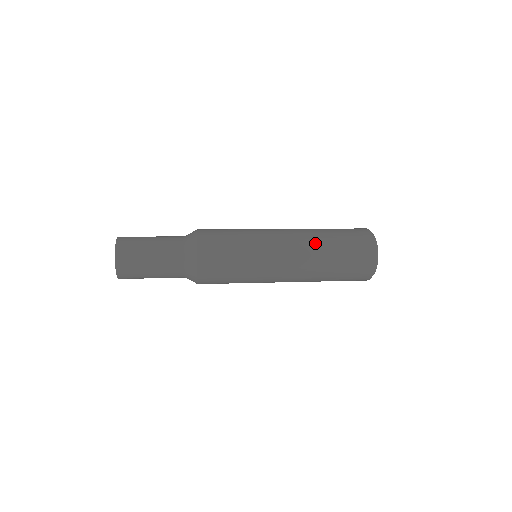
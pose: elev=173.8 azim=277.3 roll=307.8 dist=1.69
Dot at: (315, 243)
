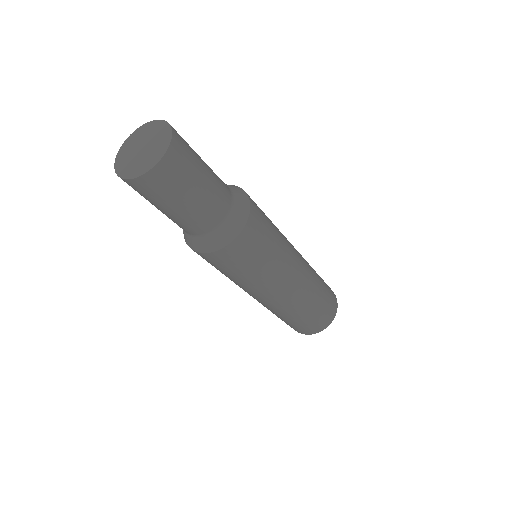
Dot at: (314, 278)
